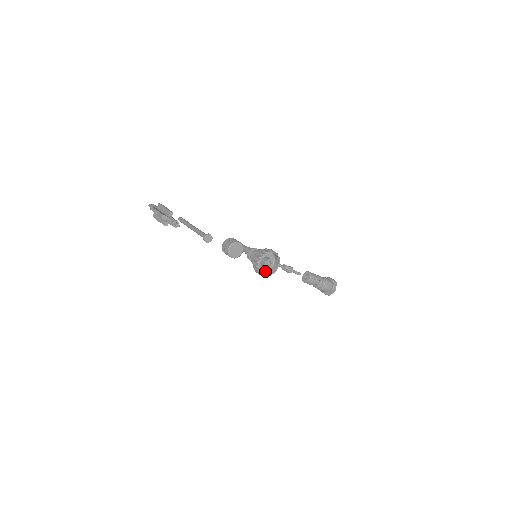
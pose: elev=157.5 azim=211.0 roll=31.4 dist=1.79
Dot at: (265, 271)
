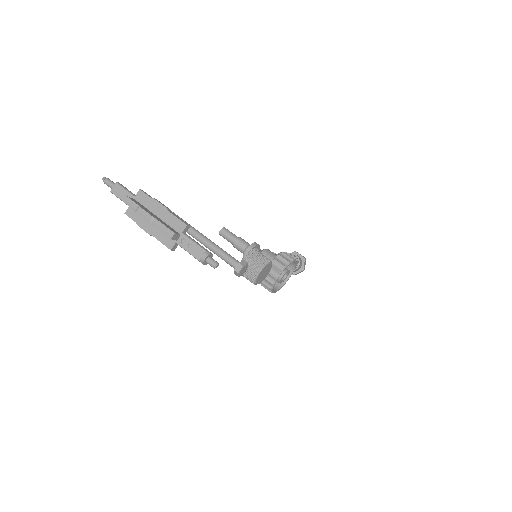
Dot at: occluded
